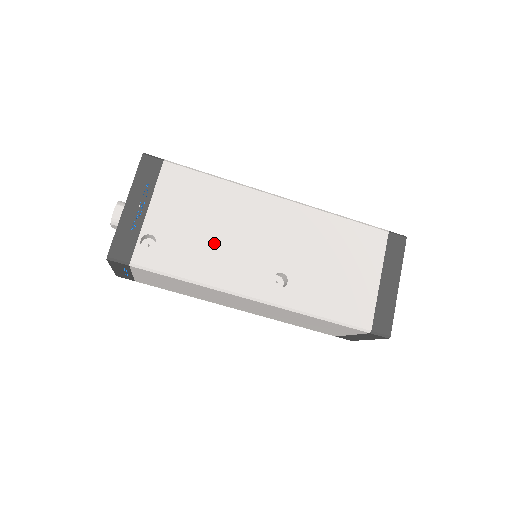
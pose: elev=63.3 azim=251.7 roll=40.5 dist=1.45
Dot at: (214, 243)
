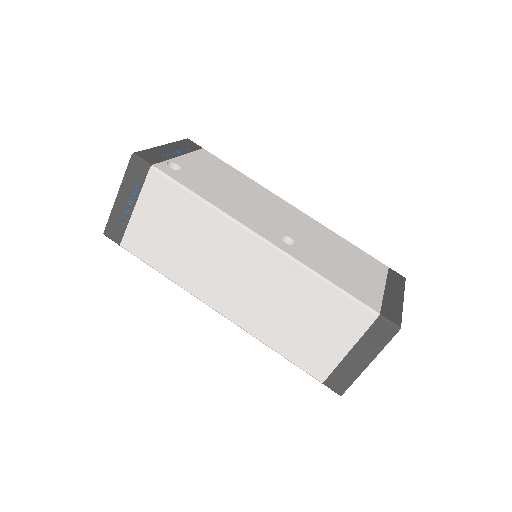
Dot at: (232, 195)
